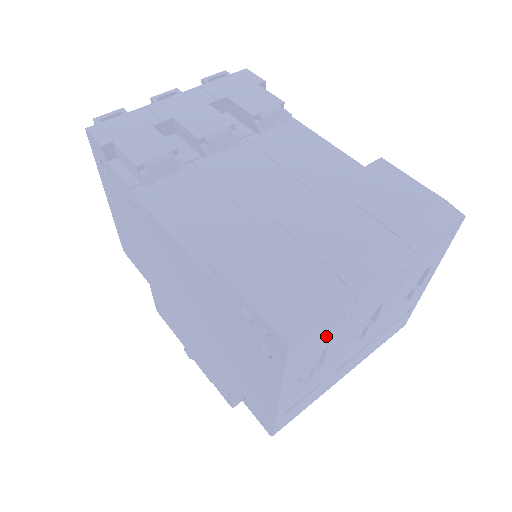
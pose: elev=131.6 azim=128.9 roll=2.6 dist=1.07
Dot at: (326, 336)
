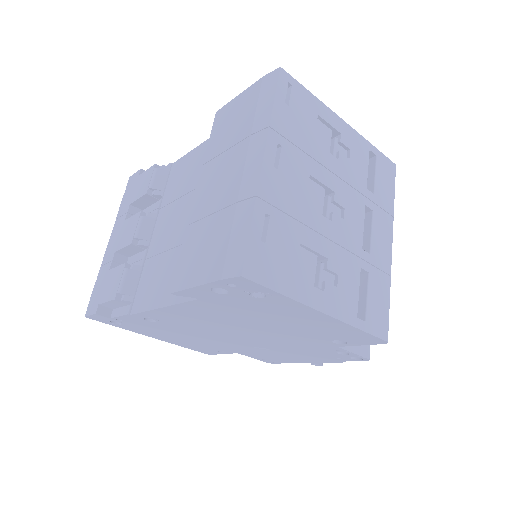
Dot at: (279, 241)
